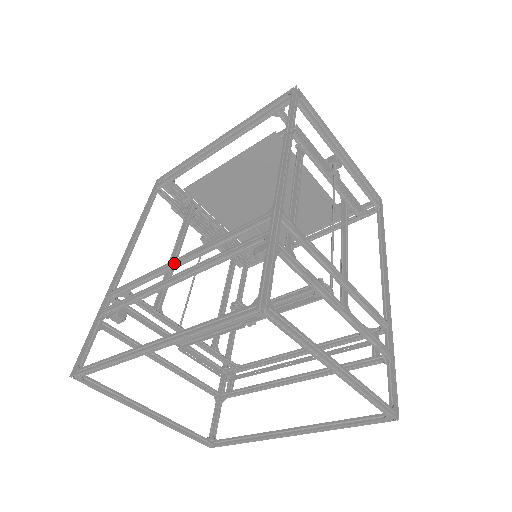
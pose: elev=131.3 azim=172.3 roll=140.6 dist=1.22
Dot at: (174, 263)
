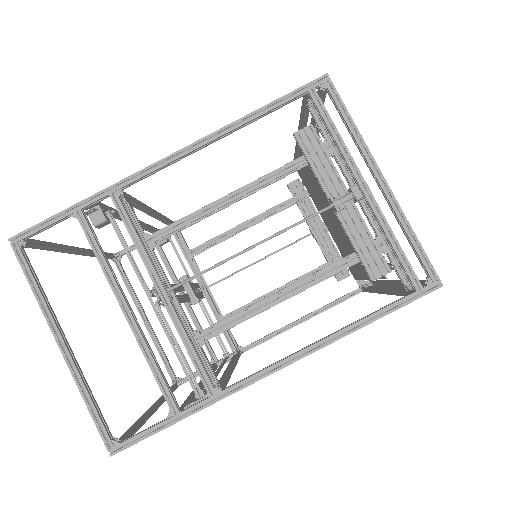
Dot at: occluded
